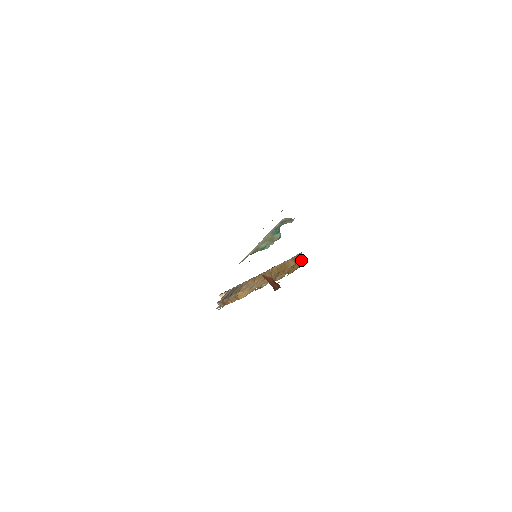
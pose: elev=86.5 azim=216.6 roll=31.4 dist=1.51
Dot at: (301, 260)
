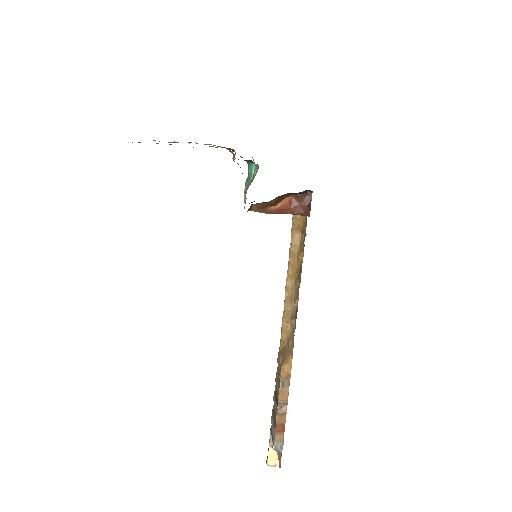
Dot at: occluded
